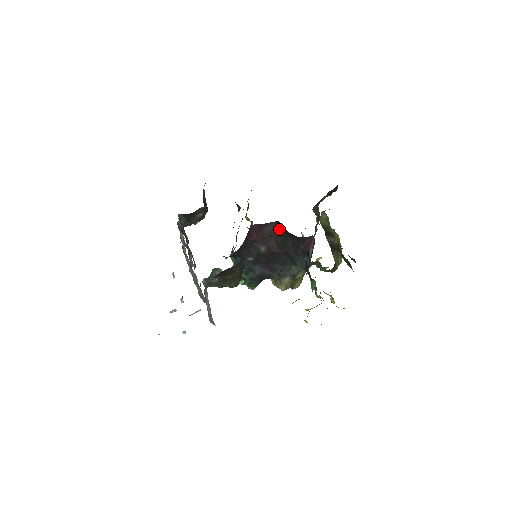
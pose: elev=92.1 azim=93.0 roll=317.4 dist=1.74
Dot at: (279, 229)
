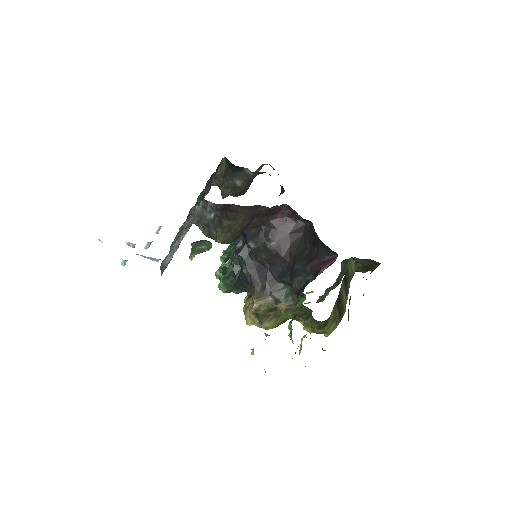
Dot at: (306, 233)
